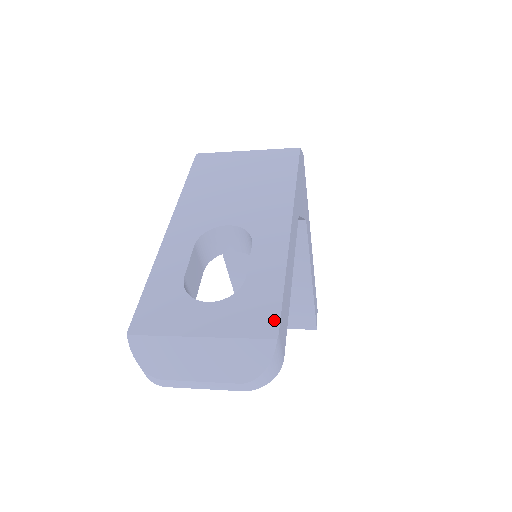
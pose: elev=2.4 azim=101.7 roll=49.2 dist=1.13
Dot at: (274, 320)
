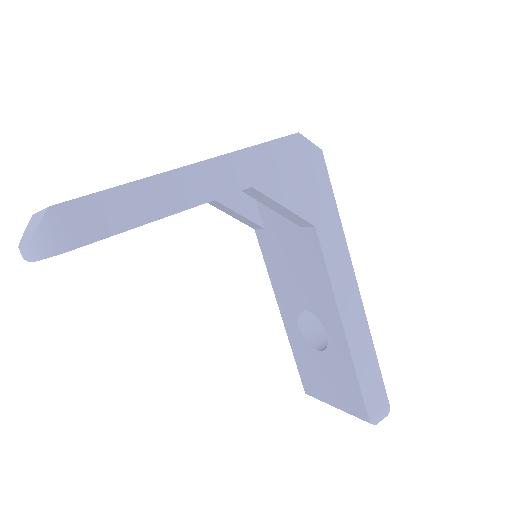
Dot at: (70, 200)
